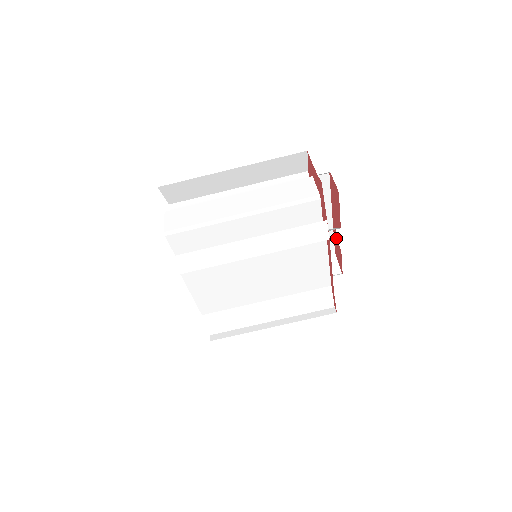
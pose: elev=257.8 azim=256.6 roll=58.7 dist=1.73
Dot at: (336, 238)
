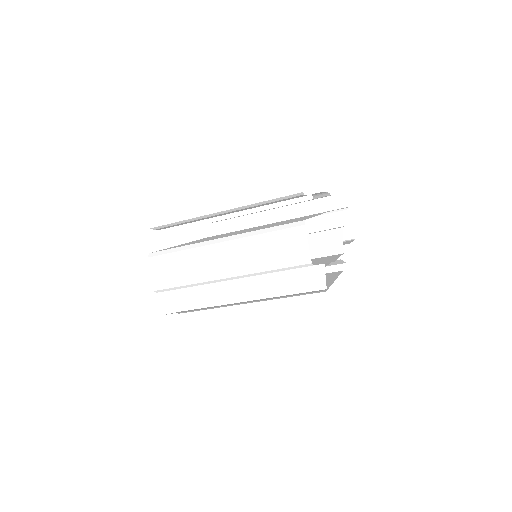
Dot at: occluded
